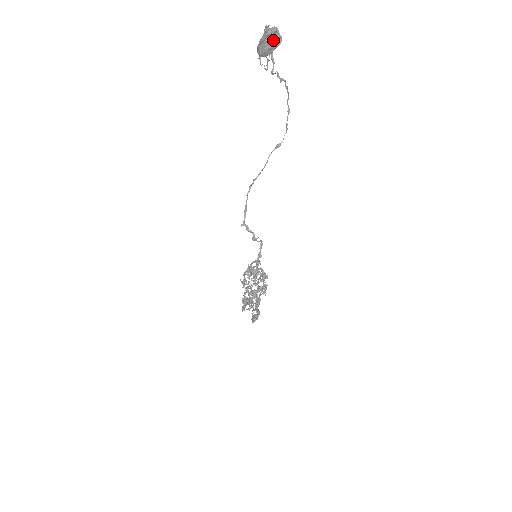
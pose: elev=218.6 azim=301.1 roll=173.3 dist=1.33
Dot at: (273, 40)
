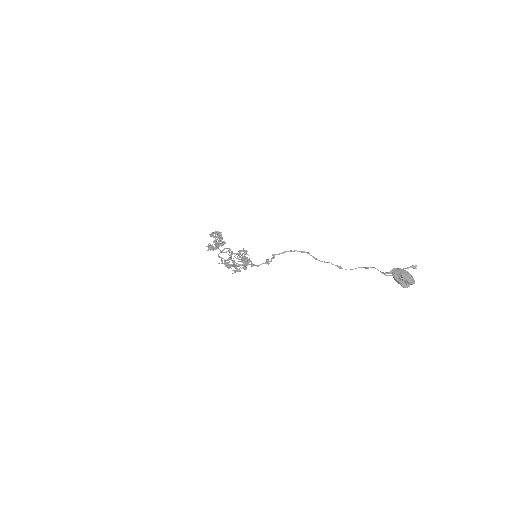
Dot at: (405, 283)
